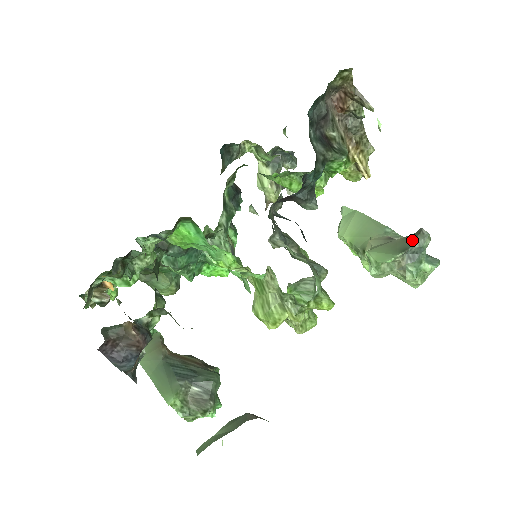
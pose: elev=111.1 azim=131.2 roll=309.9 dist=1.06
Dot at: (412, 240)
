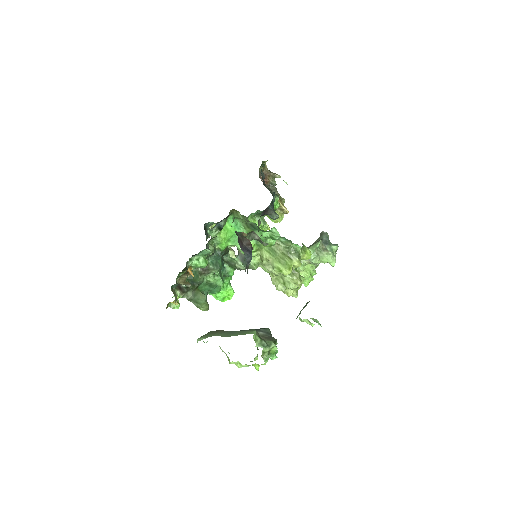
Dot at: (321, 237)
